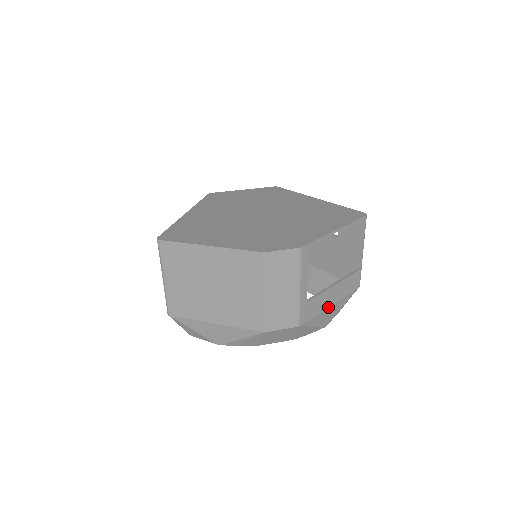
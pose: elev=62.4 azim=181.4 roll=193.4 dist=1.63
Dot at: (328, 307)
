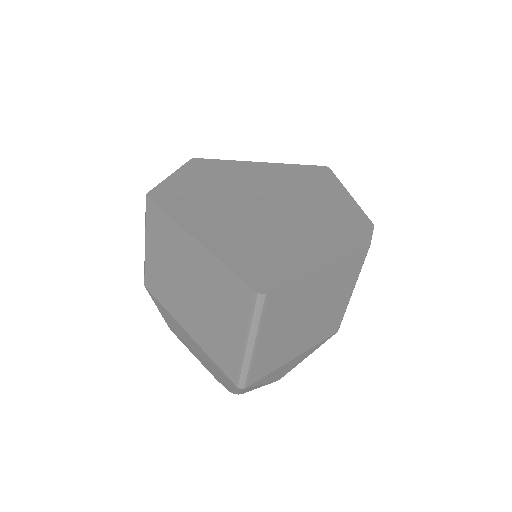
Dot at: occluded
